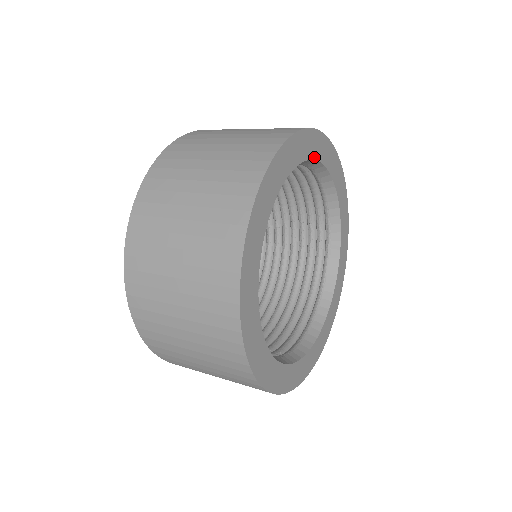
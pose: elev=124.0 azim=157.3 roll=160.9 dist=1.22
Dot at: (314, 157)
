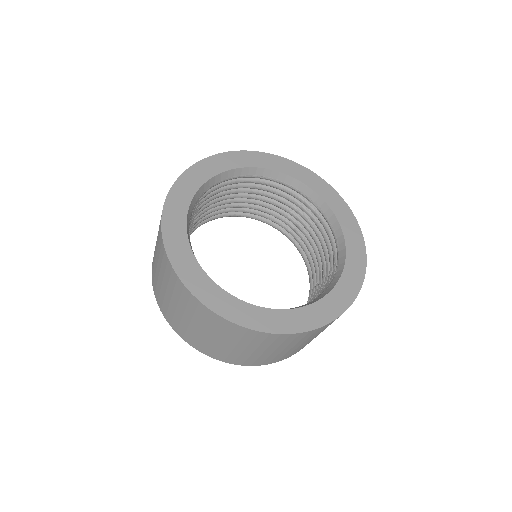
Dot at: (303, 182)
